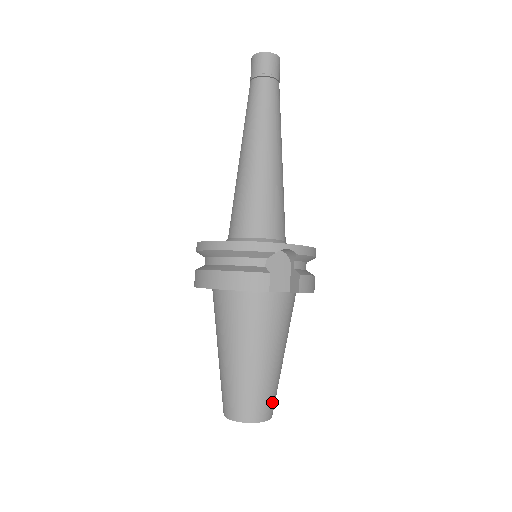
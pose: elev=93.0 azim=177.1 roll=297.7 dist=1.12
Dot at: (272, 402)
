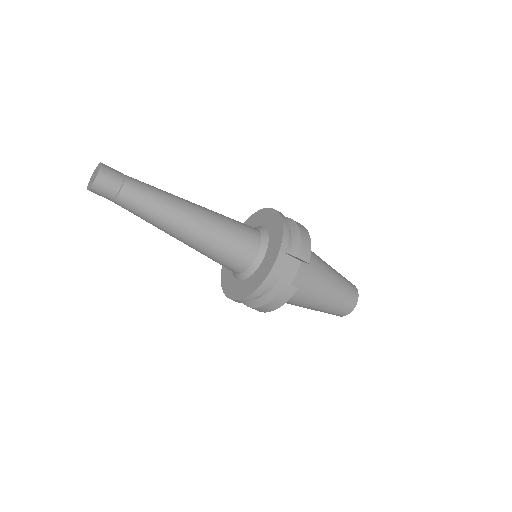
Dot at: (351, 290)
